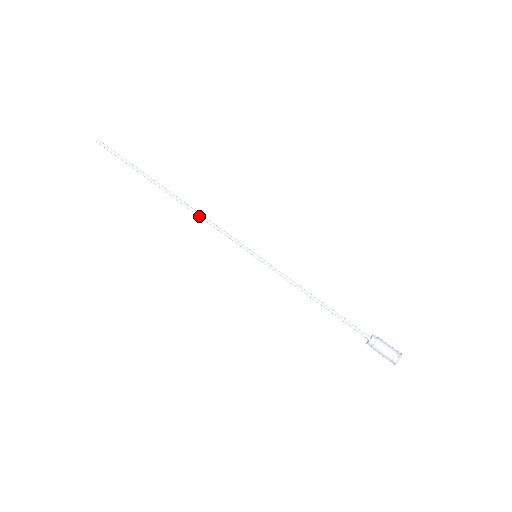
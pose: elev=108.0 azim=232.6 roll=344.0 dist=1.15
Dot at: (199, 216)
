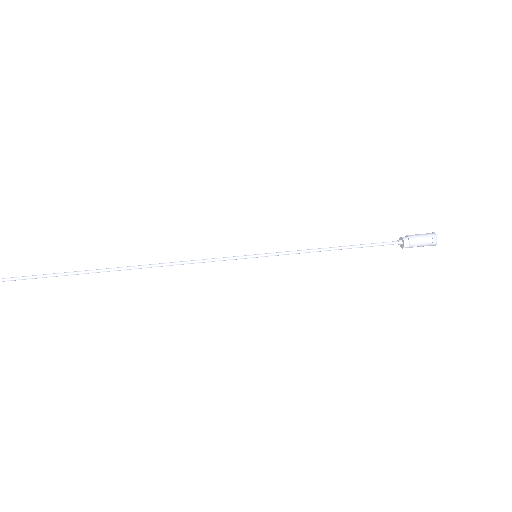
Dot at: (174, 264)
